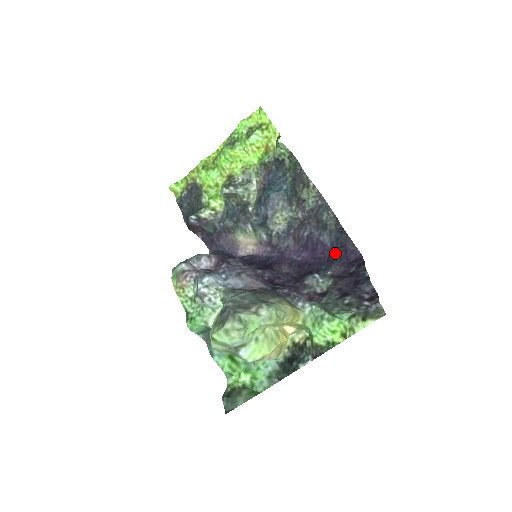
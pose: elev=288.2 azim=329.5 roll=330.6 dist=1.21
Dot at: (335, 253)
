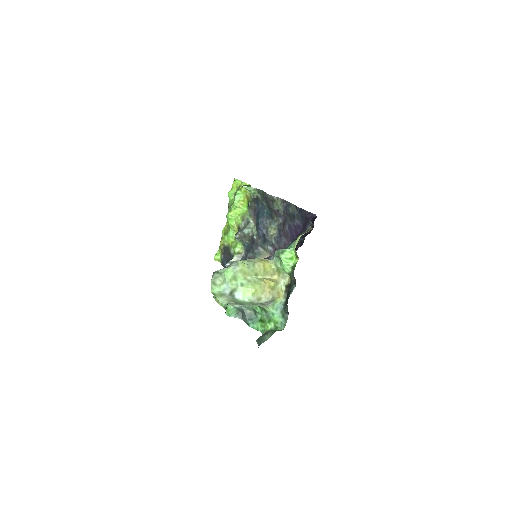
Dot at: (304, 226)
